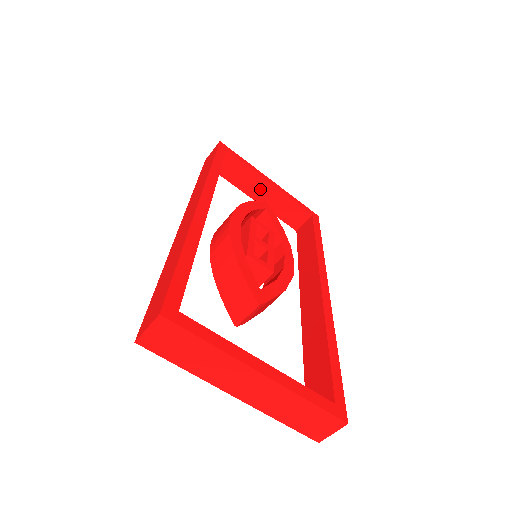
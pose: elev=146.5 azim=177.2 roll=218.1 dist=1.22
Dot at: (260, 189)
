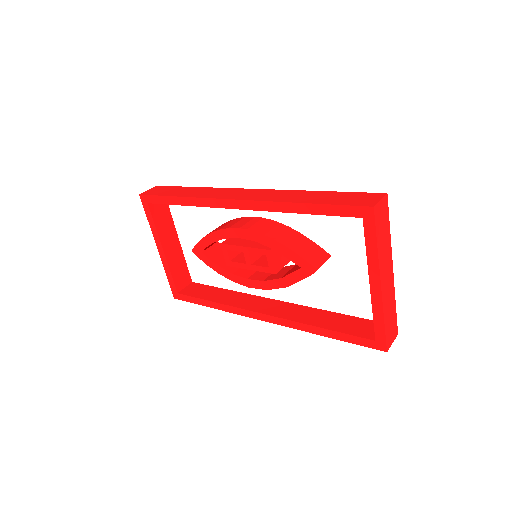
Dot at: (171, 241)
